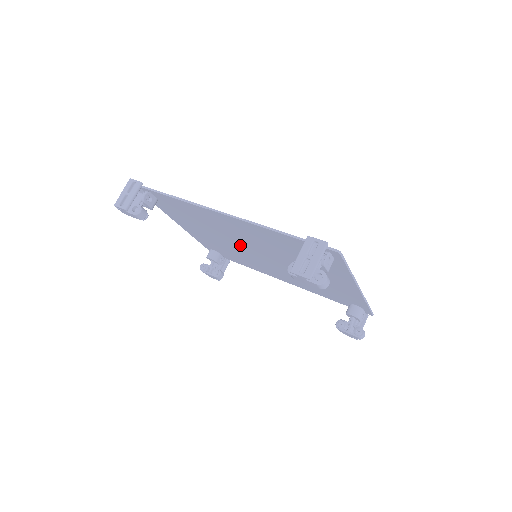
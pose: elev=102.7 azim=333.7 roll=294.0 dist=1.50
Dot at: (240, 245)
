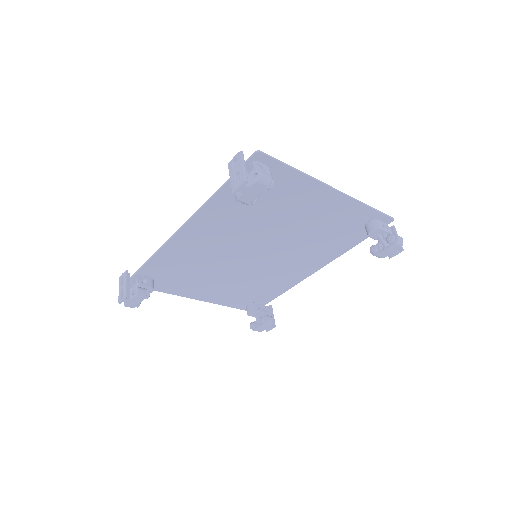
Dot at: (240, 261)
